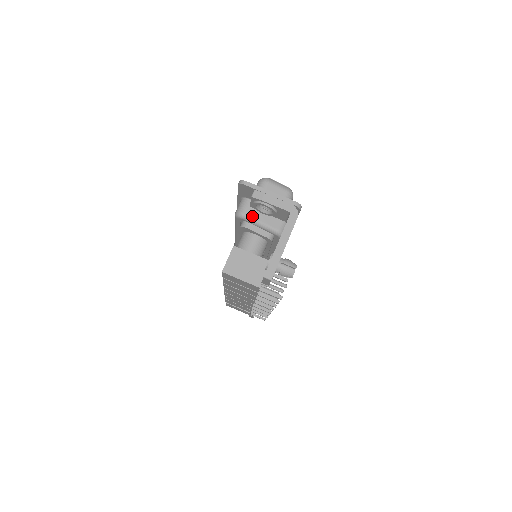
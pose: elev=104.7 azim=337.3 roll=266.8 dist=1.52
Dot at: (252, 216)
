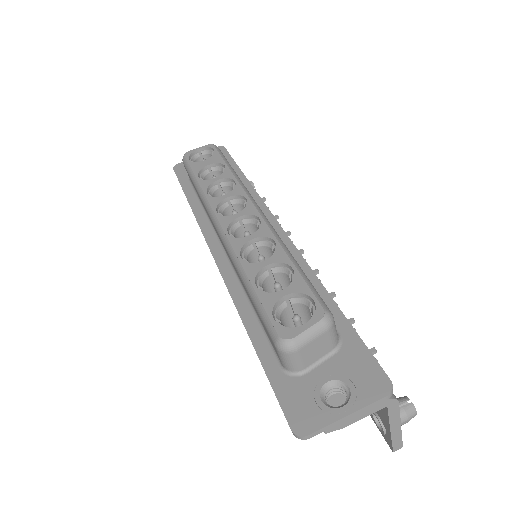
Dot at: occluded
